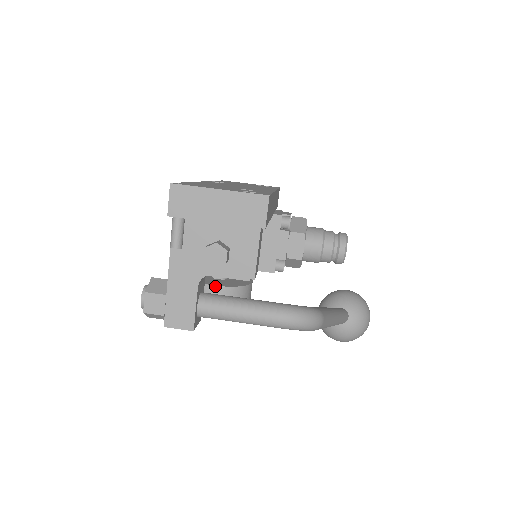
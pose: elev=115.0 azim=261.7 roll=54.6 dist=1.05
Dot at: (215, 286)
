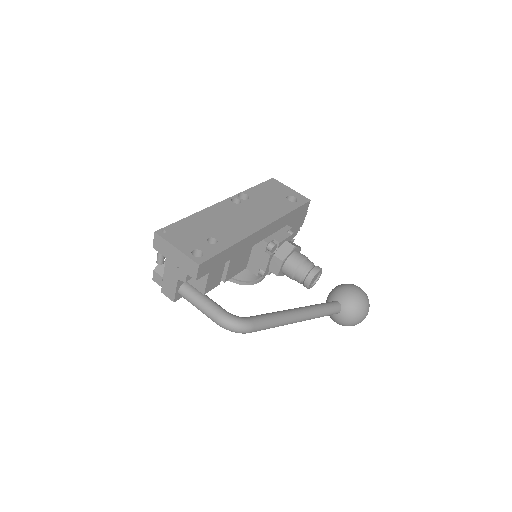
Dot at: occluded
